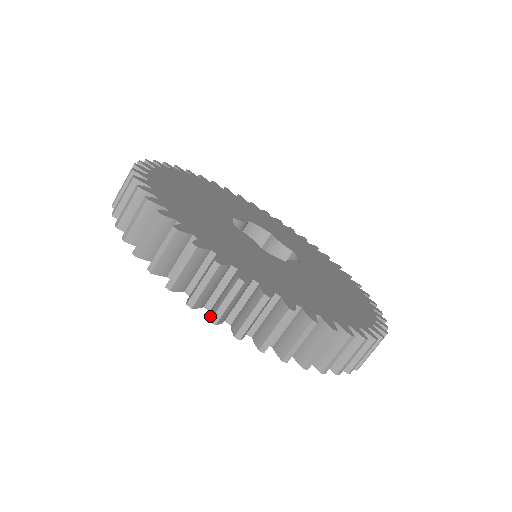
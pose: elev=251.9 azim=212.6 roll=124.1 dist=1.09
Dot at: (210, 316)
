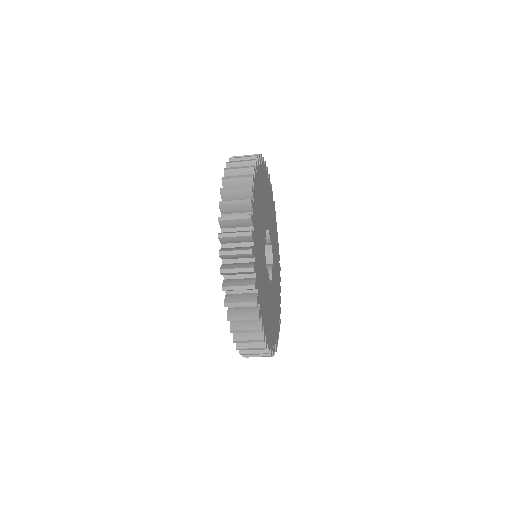
Dot at: occluded
